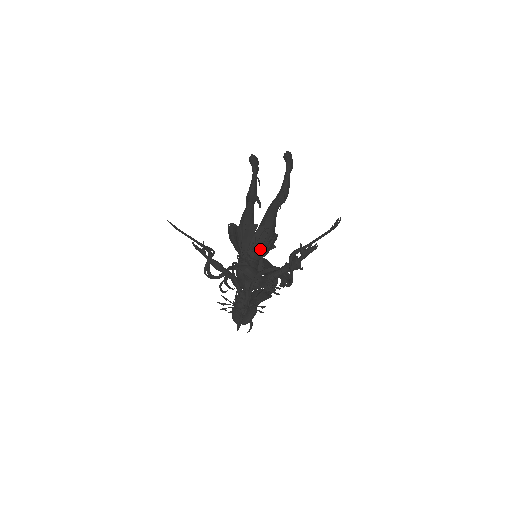
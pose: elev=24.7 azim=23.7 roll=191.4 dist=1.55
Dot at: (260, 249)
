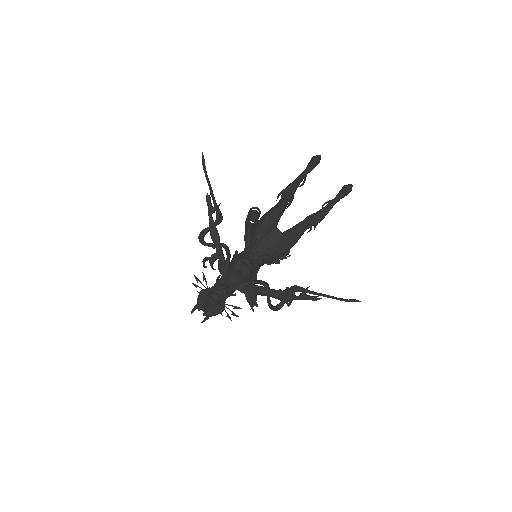
Dot at: (269, 259)
